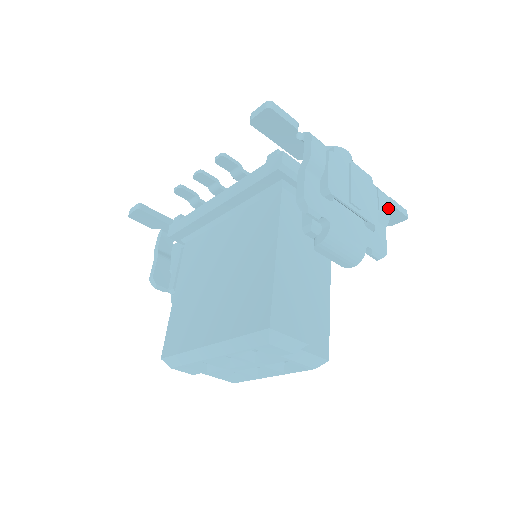
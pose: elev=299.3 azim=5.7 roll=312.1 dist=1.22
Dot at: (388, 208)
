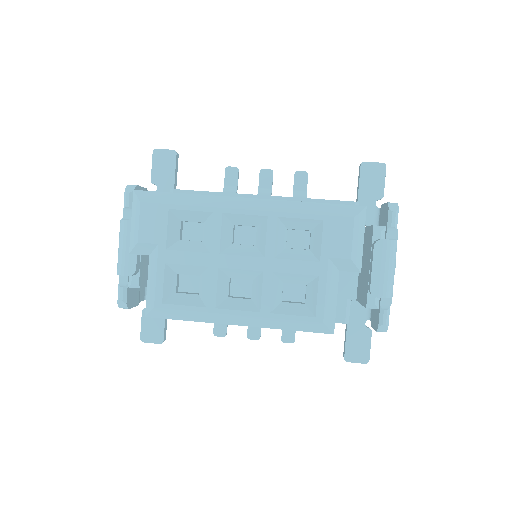
Dot at: occluded
